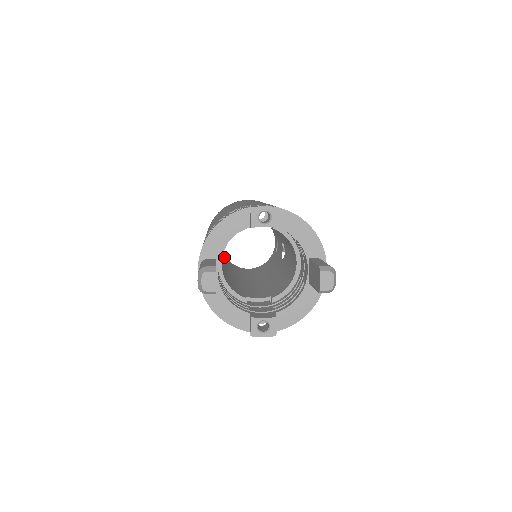
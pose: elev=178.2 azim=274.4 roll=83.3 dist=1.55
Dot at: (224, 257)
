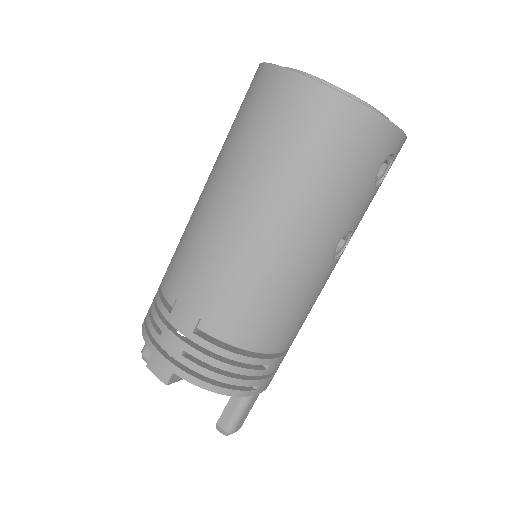
Dot at: occluded
